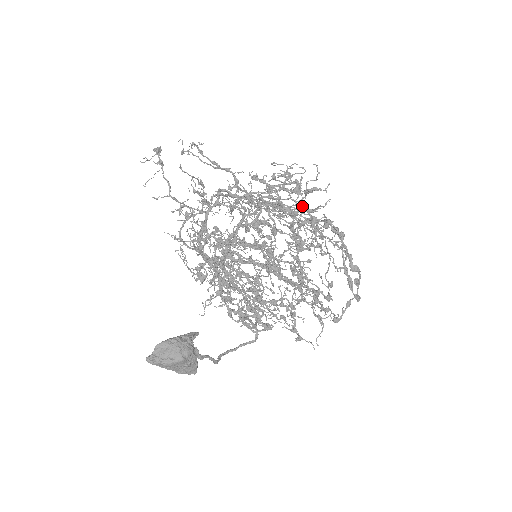
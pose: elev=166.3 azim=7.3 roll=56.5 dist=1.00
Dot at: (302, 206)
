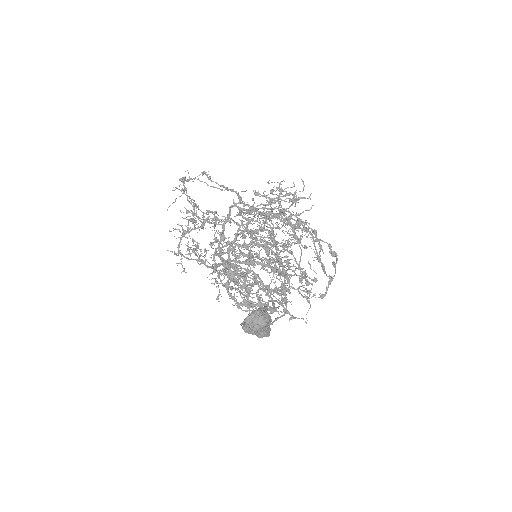
Dot at: occluded
